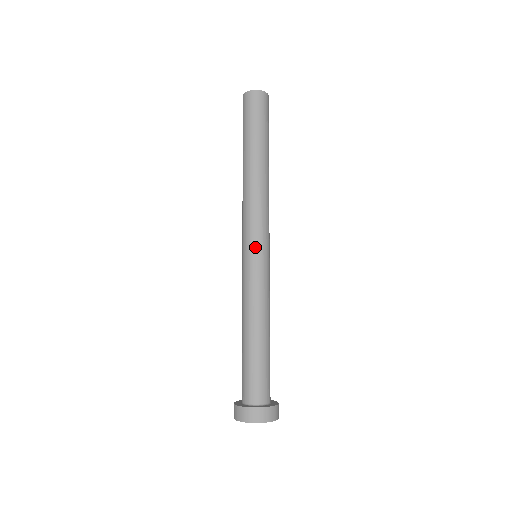
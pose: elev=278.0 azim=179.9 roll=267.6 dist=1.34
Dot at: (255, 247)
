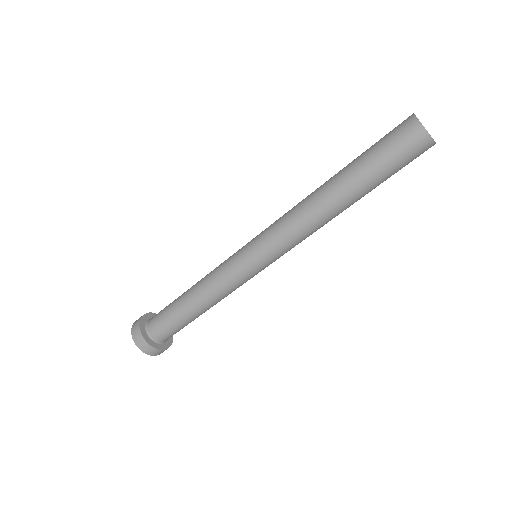
Dot at: (262, 262)
